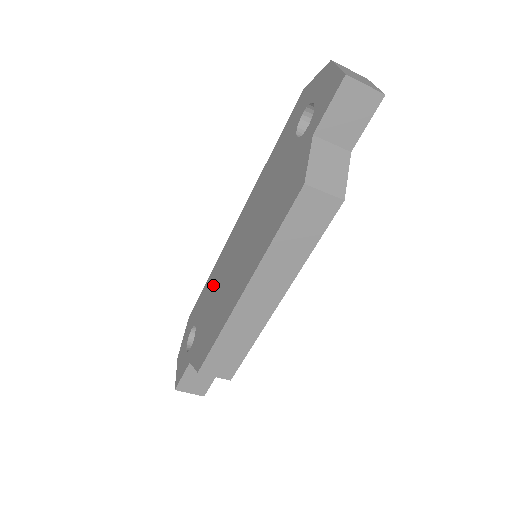
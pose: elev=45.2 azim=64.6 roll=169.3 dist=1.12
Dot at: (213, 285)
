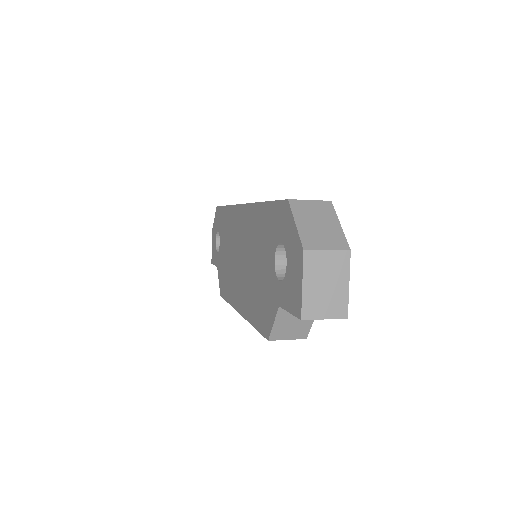
Dot at: (228, 231)
